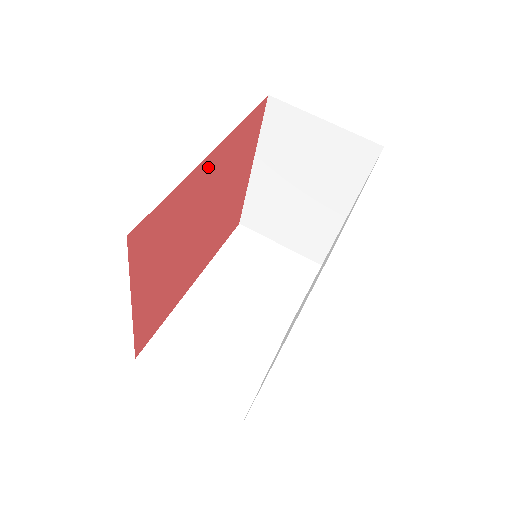
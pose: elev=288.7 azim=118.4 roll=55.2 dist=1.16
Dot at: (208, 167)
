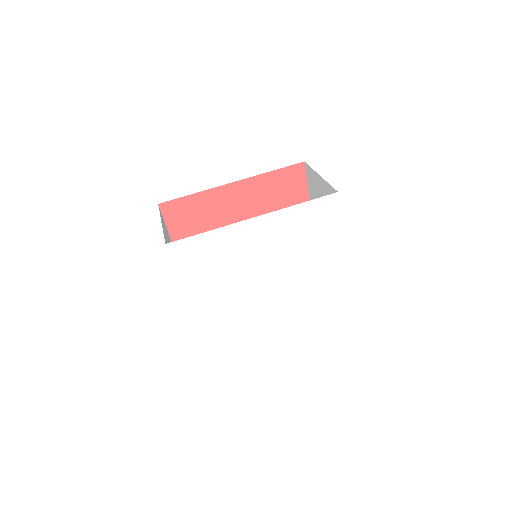
Dot at: (234, 192)
